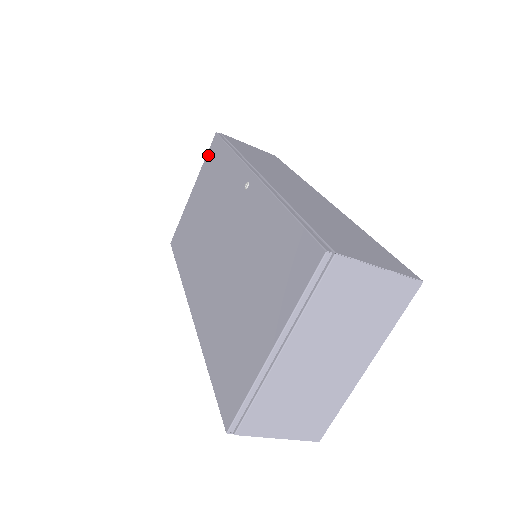
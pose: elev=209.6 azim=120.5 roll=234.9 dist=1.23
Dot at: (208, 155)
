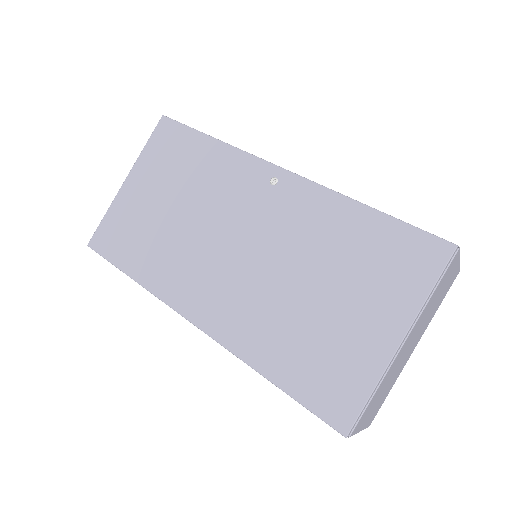
Dot at: (154, 140)
